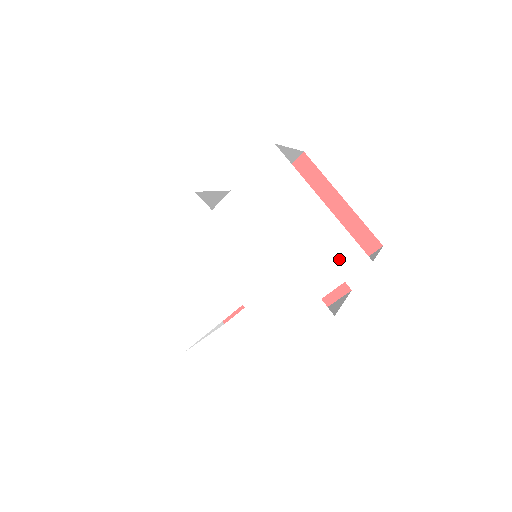
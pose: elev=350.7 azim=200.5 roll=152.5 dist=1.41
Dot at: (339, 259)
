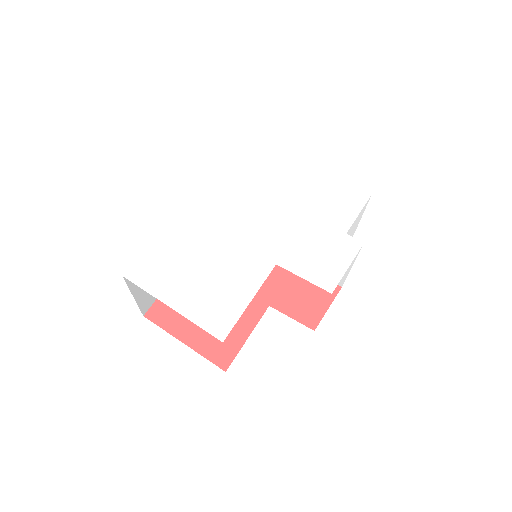
Dot at: (346, 200)
